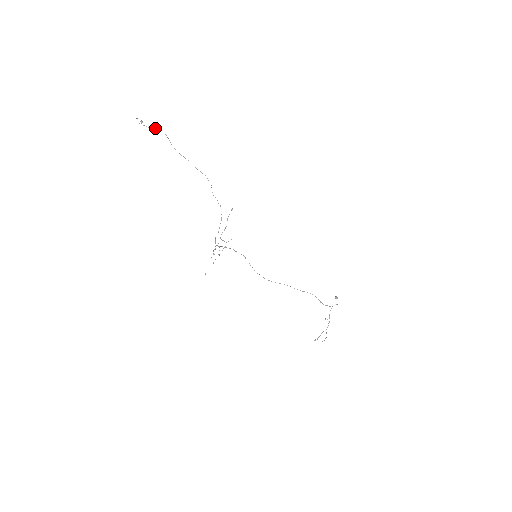
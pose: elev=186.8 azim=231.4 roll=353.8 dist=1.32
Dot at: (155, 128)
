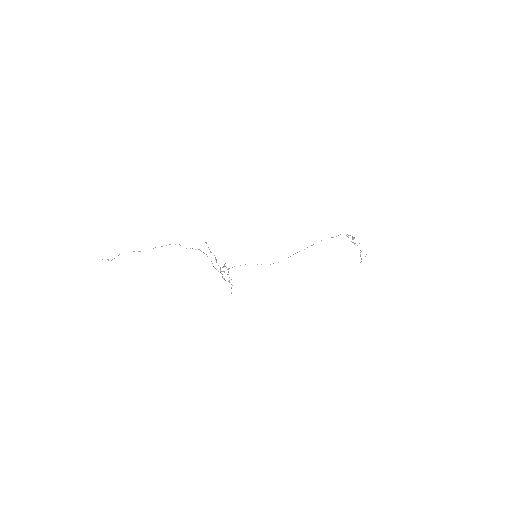
Dot at: occluded
